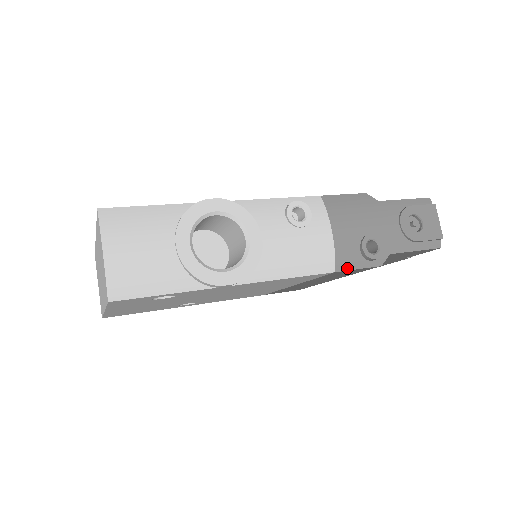
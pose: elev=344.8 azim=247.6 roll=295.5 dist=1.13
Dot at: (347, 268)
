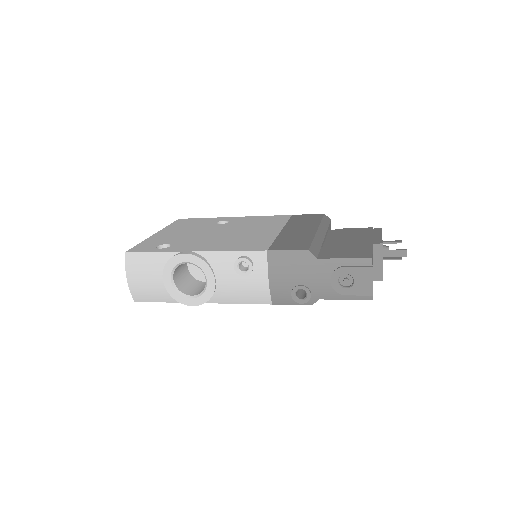
Dot at: (282, 303)
